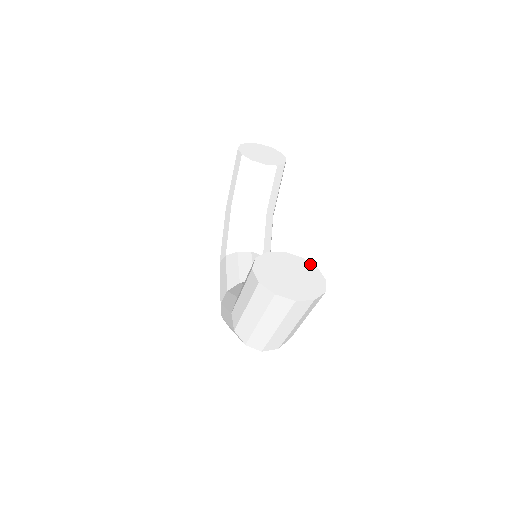
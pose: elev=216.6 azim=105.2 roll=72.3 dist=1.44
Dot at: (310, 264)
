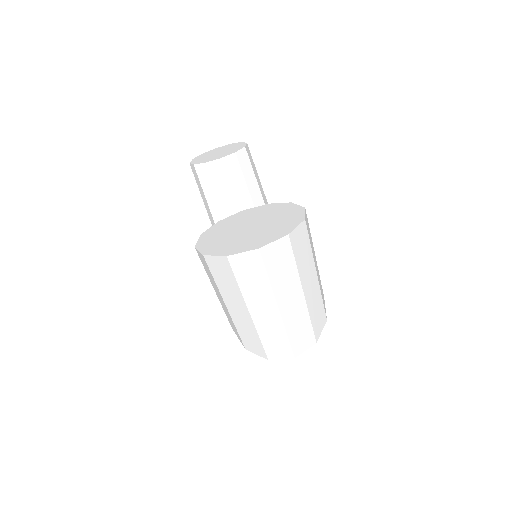
Dot at: (279, 204)
